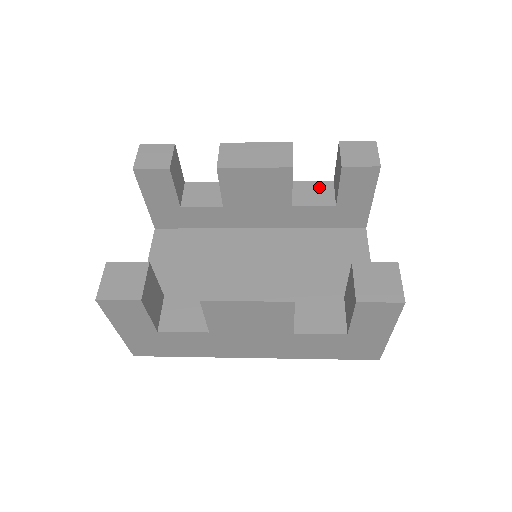
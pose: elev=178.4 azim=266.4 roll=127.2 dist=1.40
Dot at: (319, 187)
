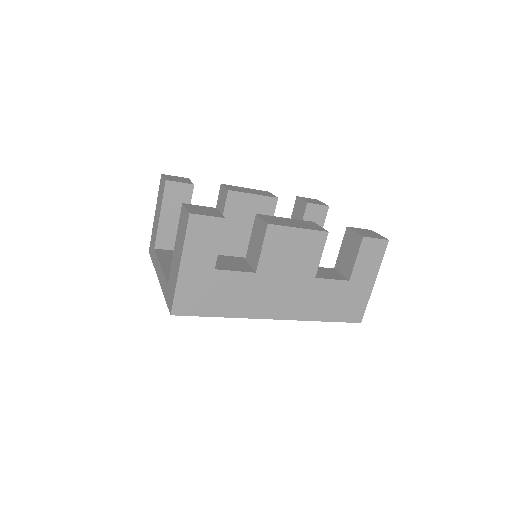
Dot at: occluded
